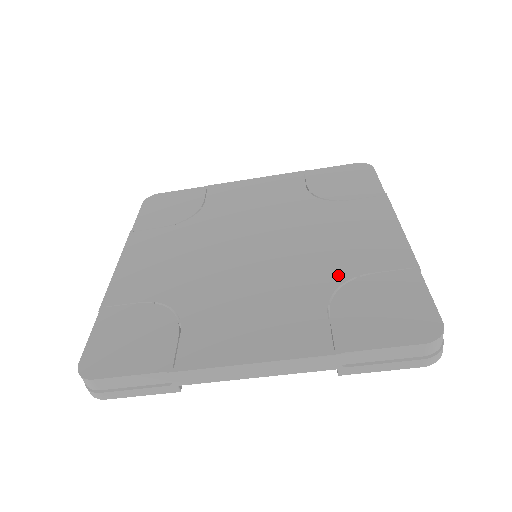
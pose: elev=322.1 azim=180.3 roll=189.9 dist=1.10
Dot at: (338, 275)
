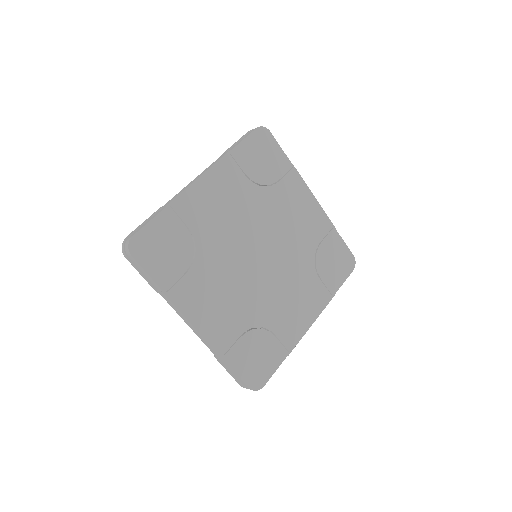
Dot at: (265, 320)
